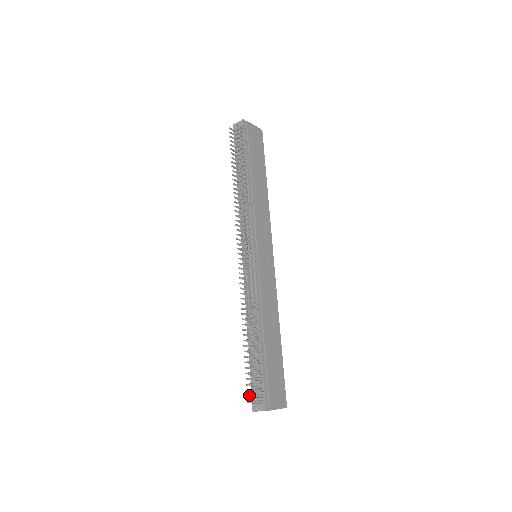
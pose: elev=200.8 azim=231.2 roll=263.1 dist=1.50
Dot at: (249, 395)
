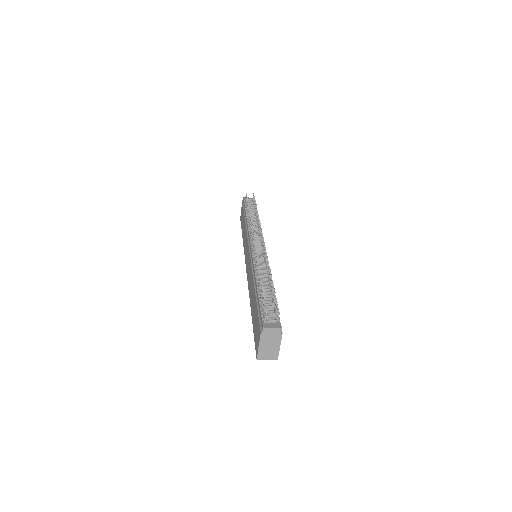
Dot at: (266, 309)
